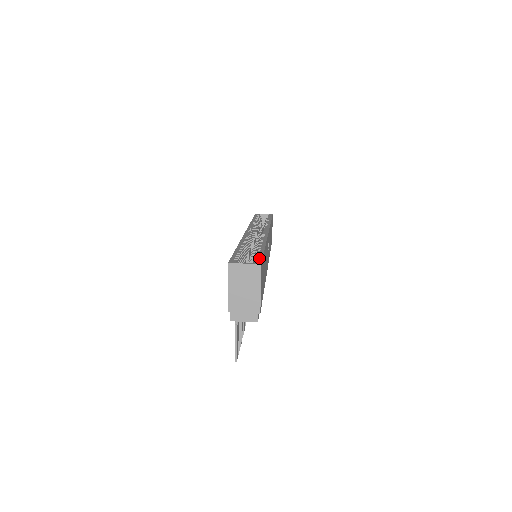
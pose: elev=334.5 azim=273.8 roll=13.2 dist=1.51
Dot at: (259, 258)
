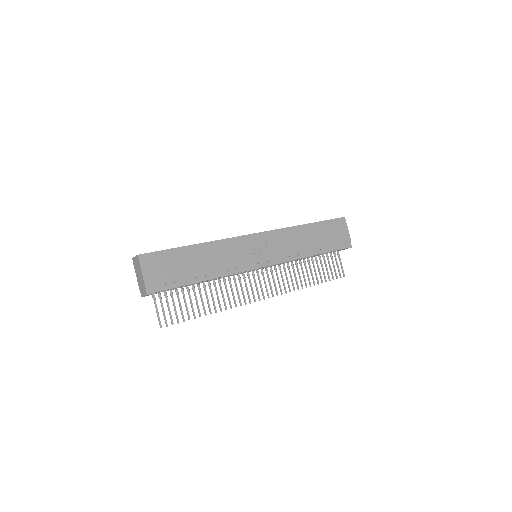
Dot at: (153, 252)
